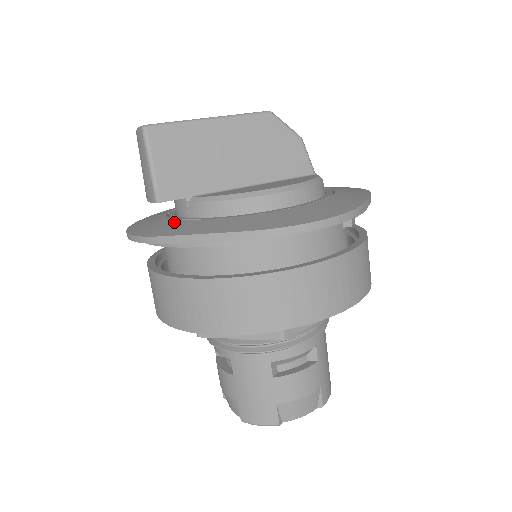
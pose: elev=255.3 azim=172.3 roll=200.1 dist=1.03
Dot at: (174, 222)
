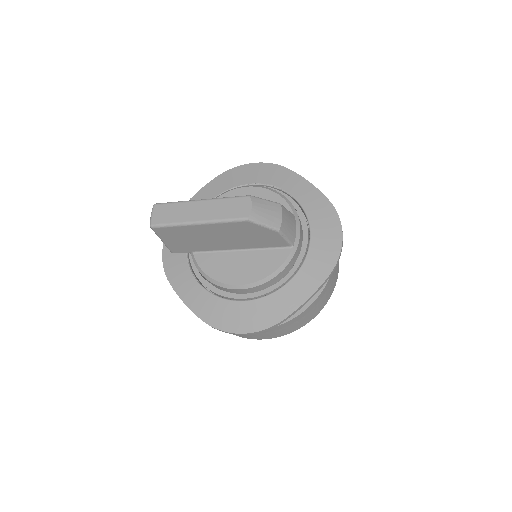
Dot at: (183, 263)
